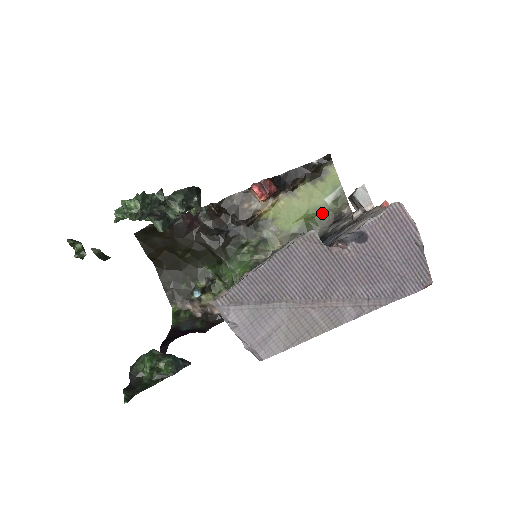
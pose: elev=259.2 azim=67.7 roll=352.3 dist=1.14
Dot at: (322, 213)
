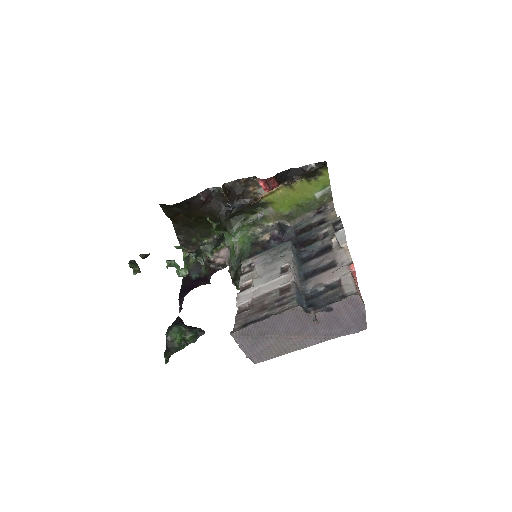
Dot at: (311, 204)
